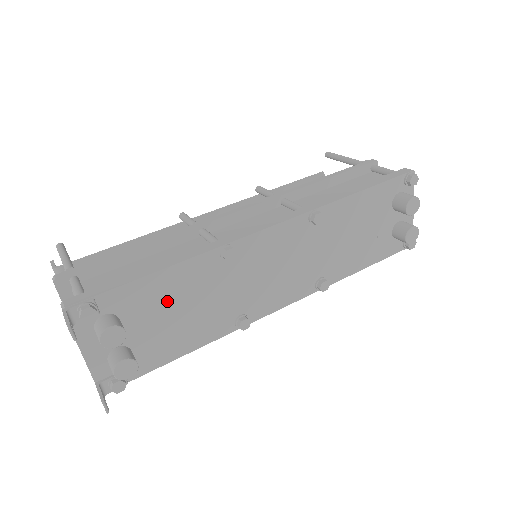
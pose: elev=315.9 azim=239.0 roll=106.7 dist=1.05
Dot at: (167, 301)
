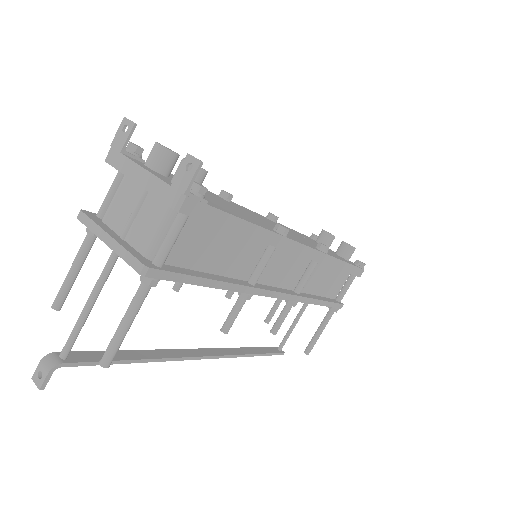
Dot at: occluded
